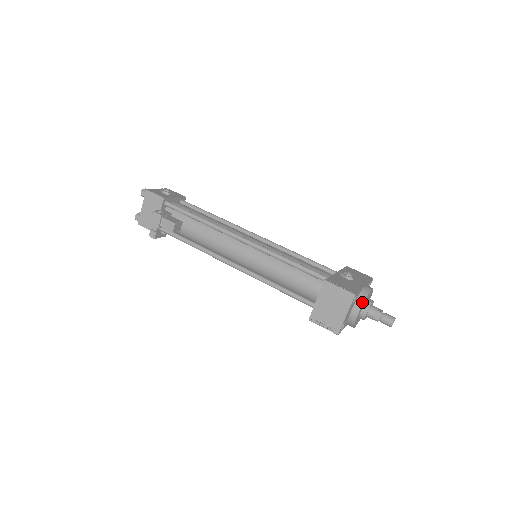
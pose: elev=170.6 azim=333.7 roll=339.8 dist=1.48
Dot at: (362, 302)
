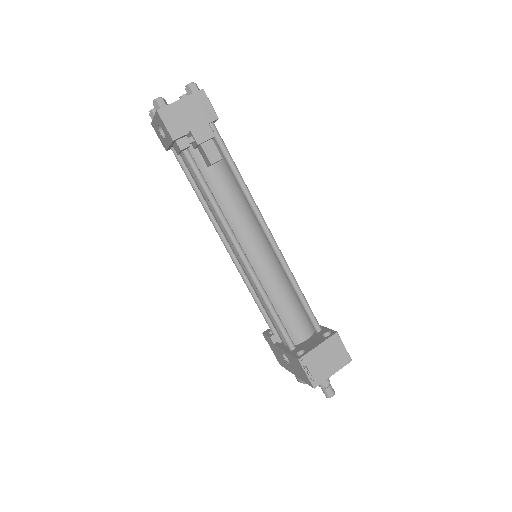
Dot at: occluded
